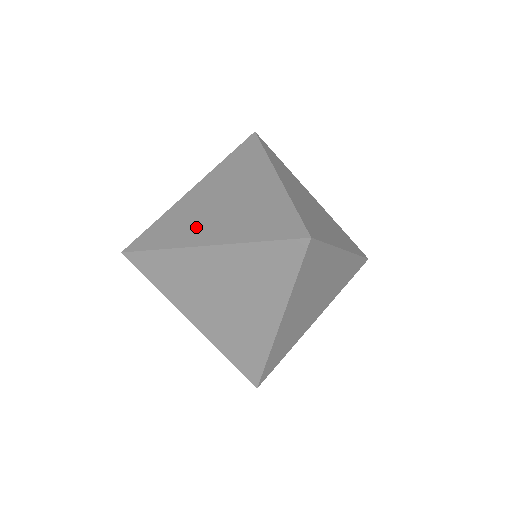
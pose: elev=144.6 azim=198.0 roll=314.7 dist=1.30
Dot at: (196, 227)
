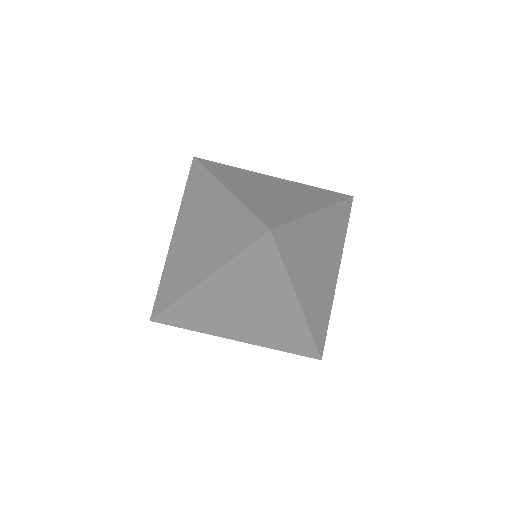
Dot at: (240, 181)
